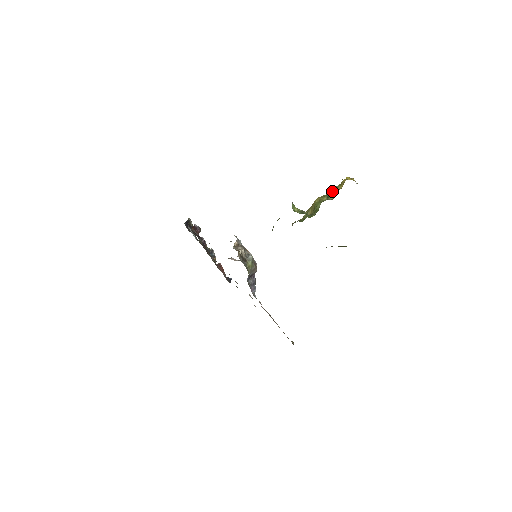
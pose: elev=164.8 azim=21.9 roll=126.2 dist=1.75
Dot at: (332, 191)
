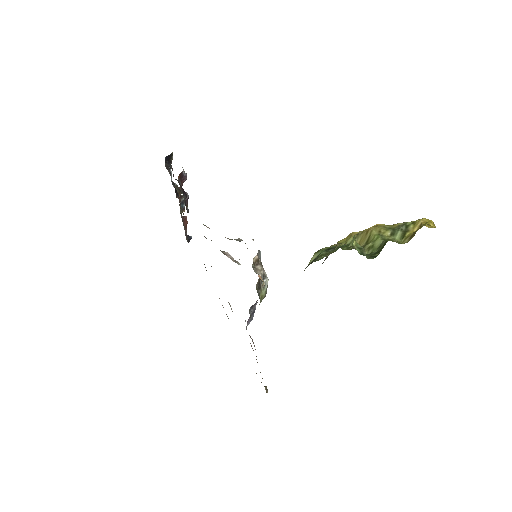
Dot at: (401, 228)
